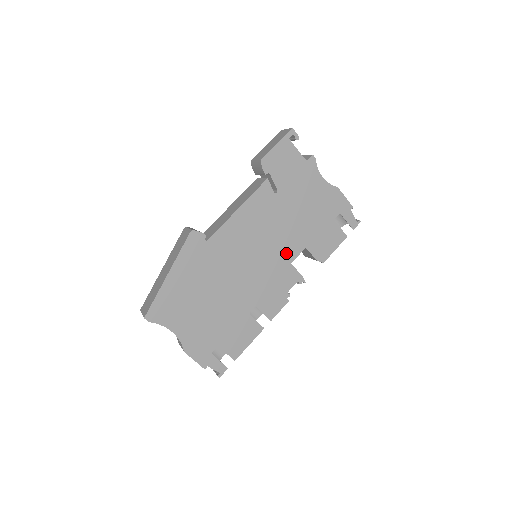
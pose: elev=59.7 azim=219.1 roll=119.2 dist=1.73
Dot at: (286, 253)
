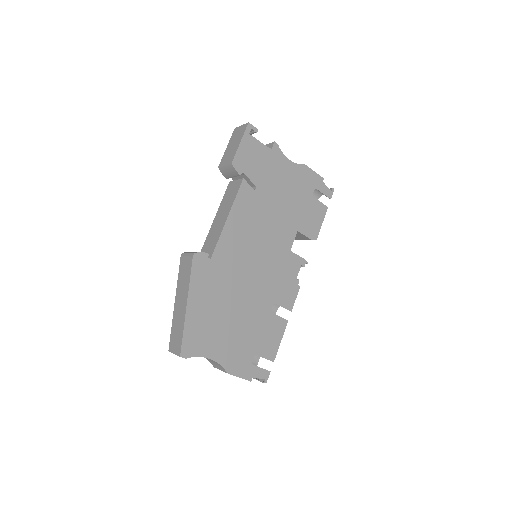
Dot at: (283, 243)
